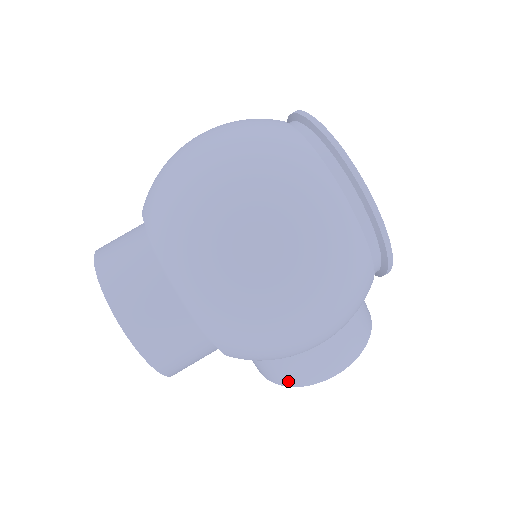
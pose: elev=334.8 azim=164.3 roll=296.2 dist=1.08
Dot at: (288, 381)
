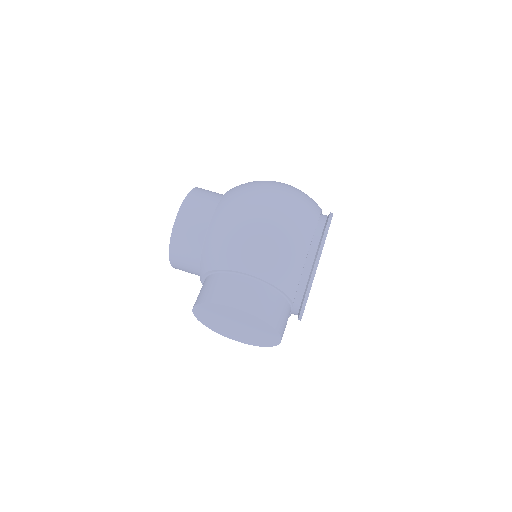
Dot at: (208, 297)
